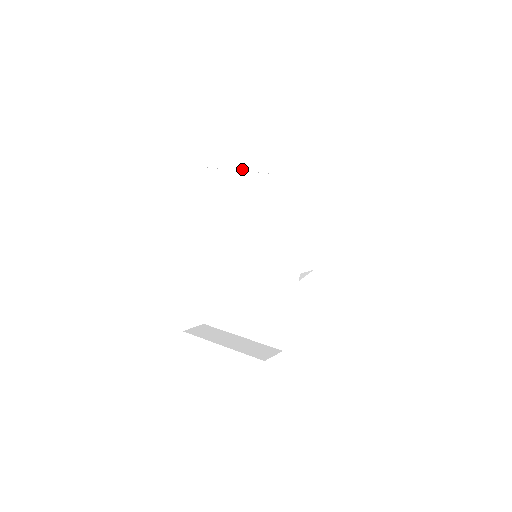
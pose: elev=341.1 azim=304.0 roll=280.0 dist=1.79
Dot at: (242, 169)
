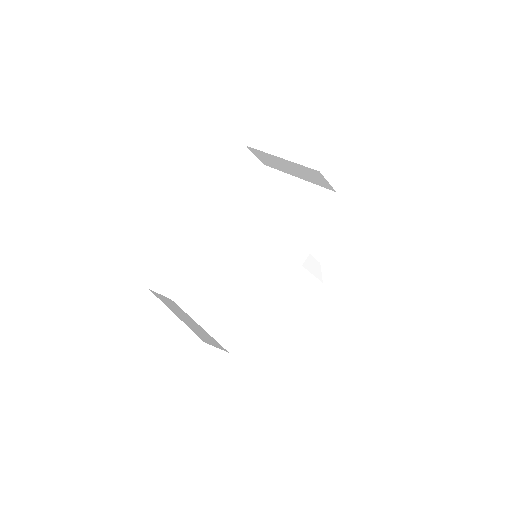
Dot at: (285, 157)
